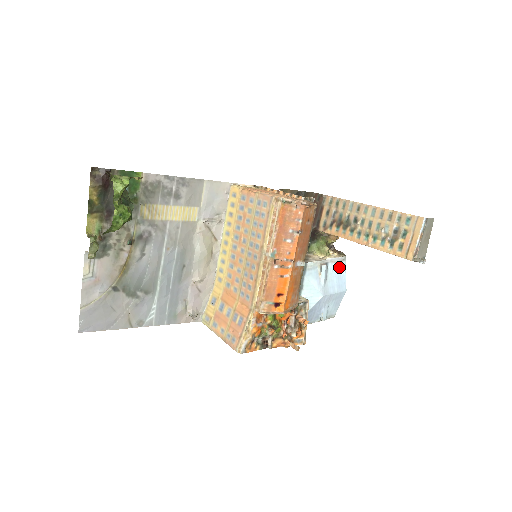
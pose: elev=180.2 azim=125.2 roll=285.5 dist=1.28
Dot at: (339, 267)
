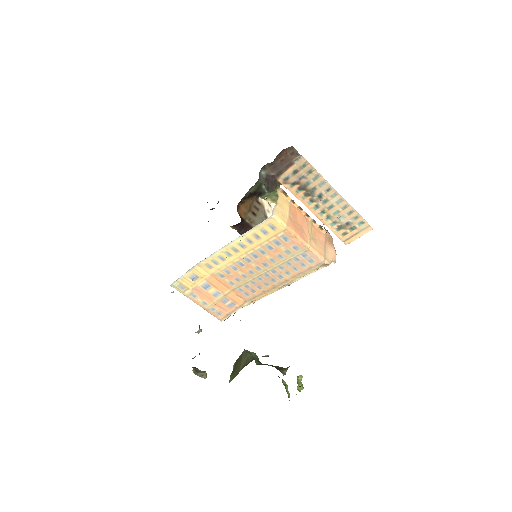
Dot at: occluded
